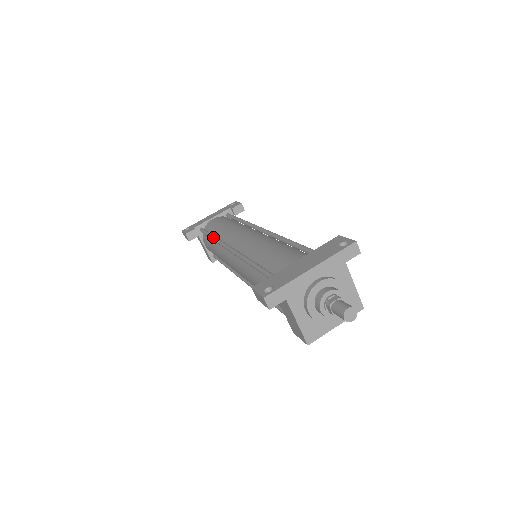
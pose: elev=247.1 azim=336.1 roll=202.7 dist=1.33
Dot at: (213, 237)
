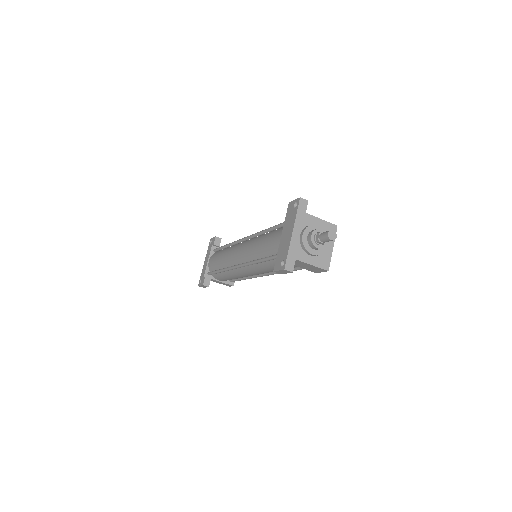
Dot at: (221, 270)
